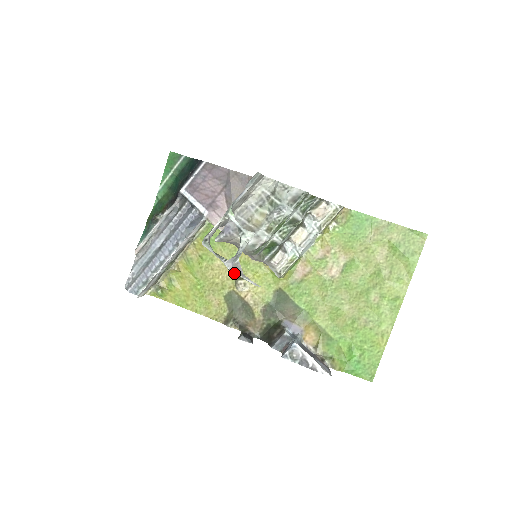
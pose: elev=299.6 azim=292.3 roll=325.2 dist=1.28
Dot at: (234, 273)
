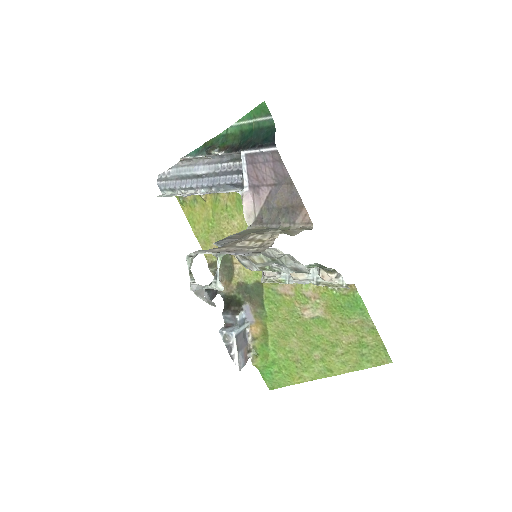
Dot at: (195, 294)
